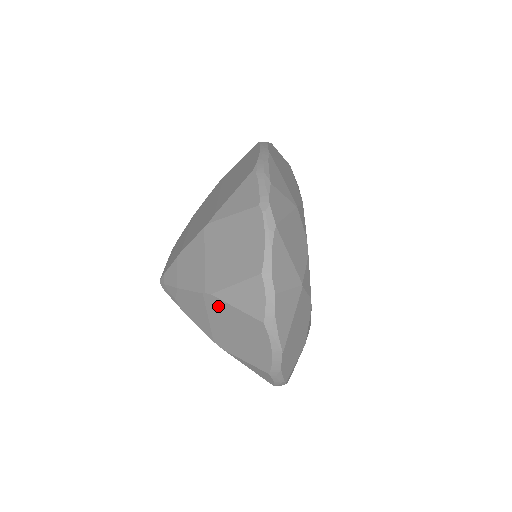
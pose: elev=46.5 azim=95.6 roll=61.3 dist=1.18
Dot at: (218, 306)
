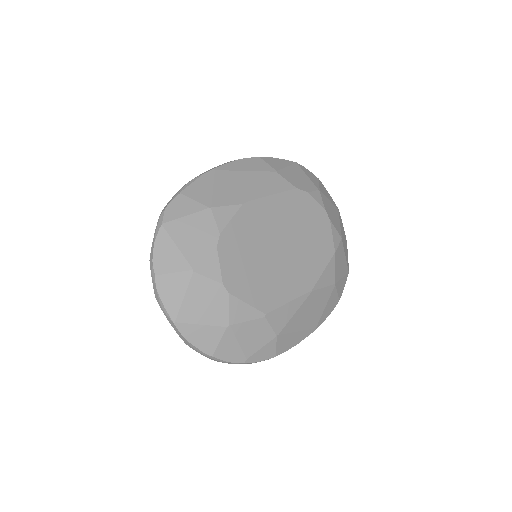
Dot at: occluded
